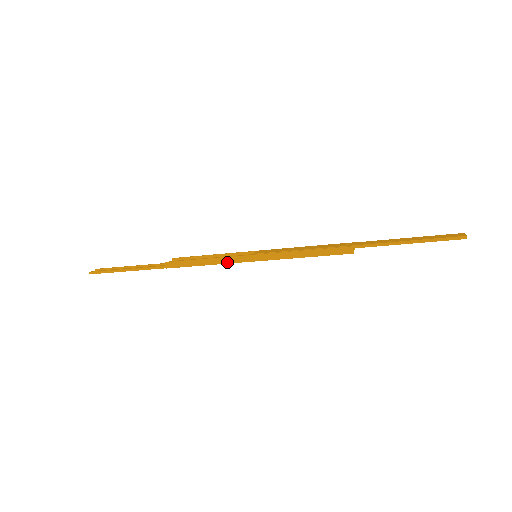
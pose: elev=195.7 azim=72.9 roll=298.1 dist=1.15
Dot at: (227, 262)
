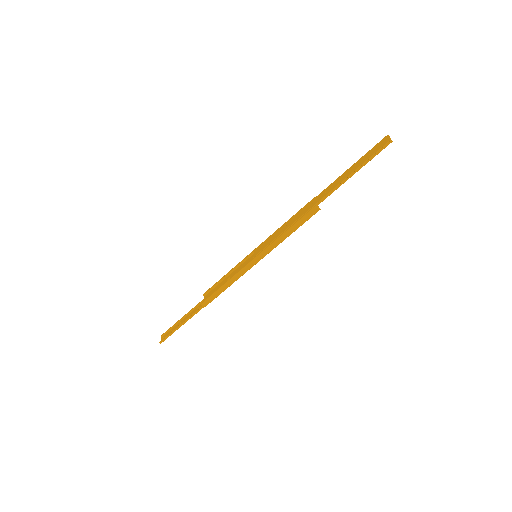
Dot at: (240, 276)
